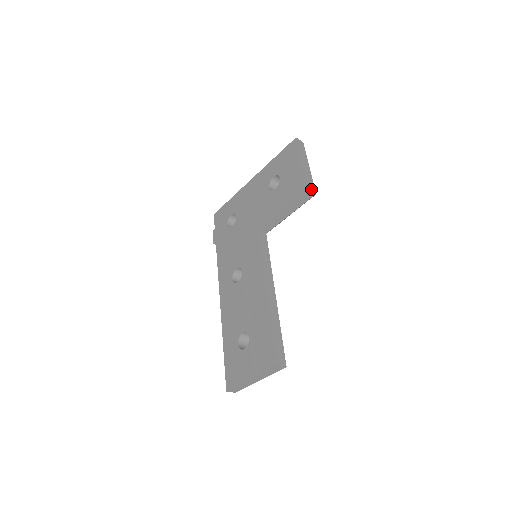
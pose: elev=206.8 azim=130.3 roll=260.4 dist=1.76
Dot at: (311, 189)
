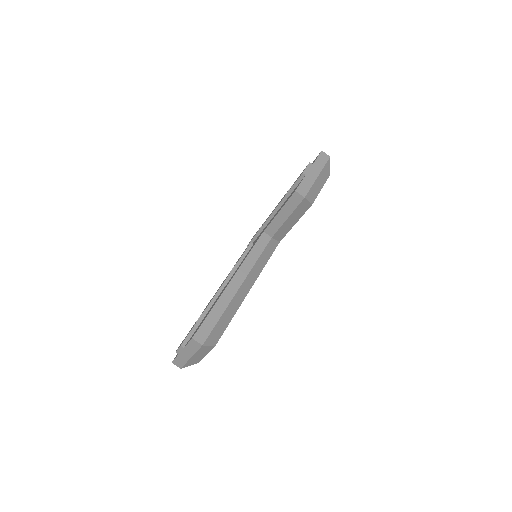
Dot at: (301, 192)
